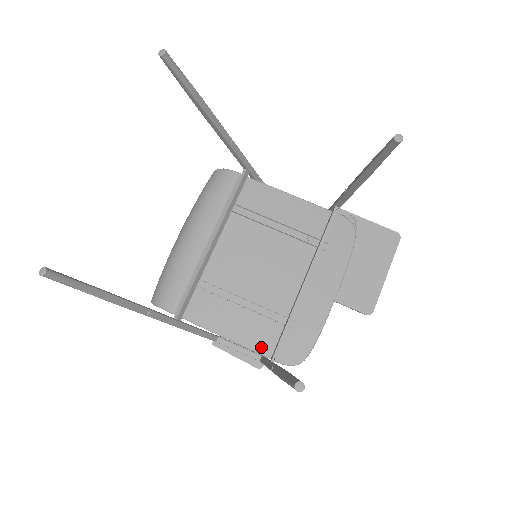
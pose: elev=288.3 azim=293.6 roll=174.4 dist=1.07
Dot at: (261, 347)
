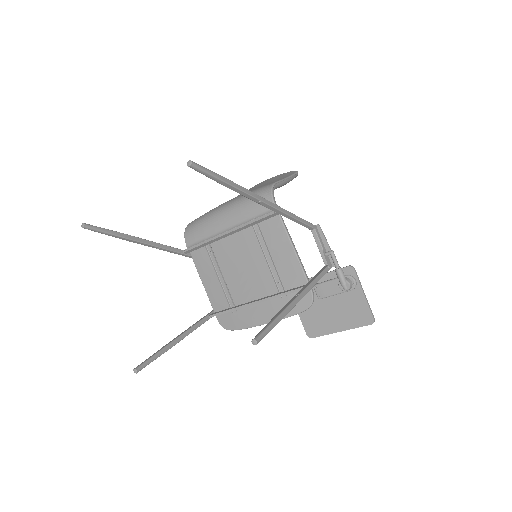
Dot at: (214, 303)
